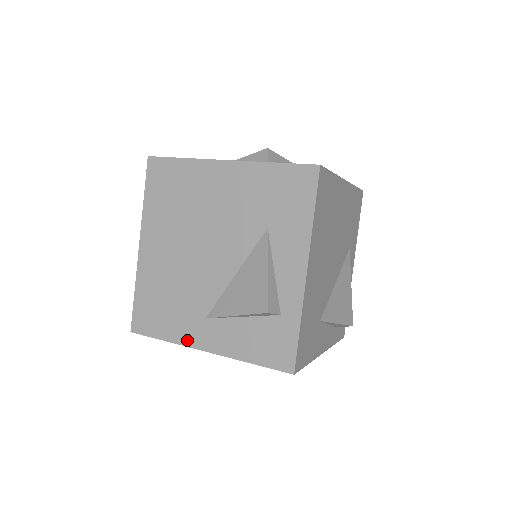
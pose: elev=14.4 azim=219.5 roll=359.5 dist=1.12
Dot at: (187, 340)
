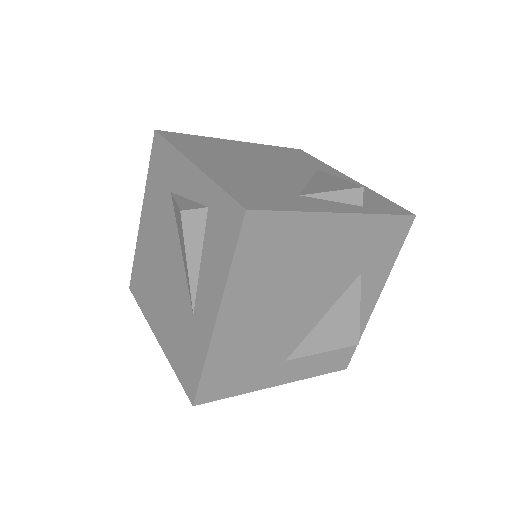
Dot at: (263, 385)
